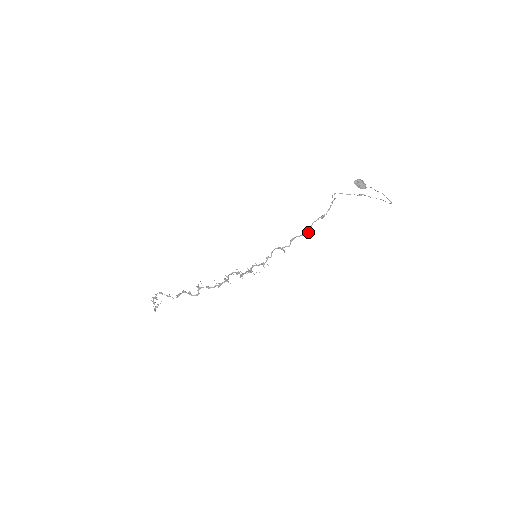
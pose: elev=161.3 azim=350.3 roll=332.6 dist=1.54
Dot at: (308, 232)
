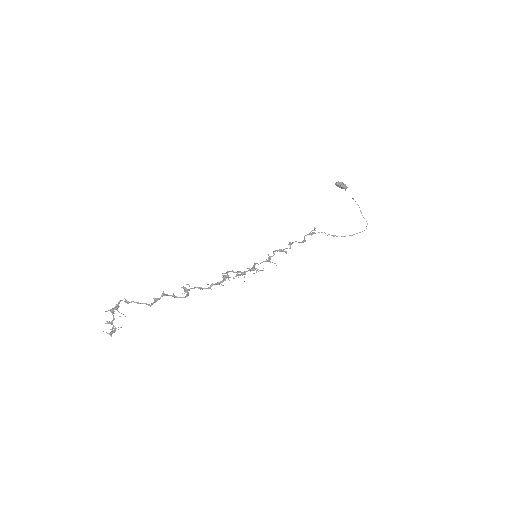
Dot at: (304, 241)
